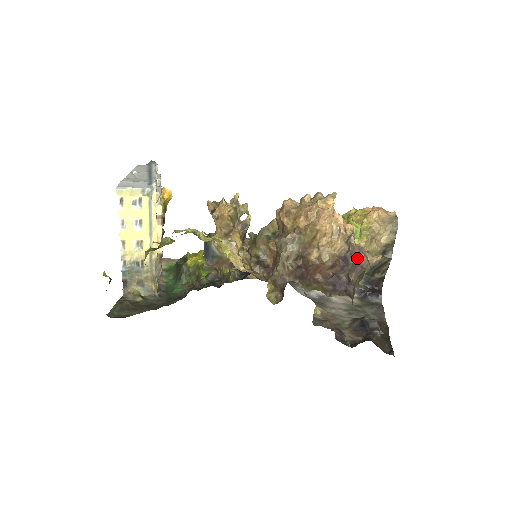
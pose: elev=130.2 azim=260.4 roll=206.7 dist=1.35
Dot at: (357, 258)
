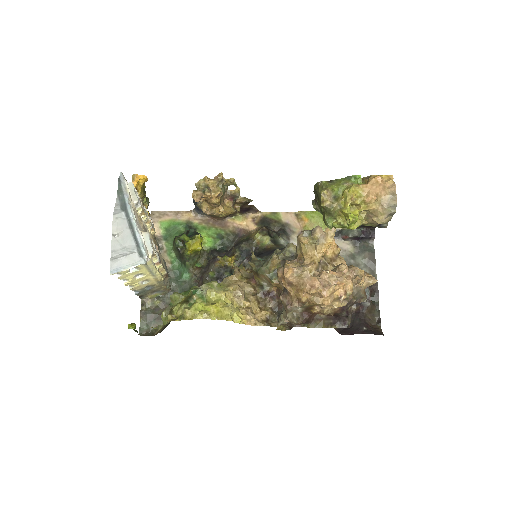
Dot at: (355, 300)
